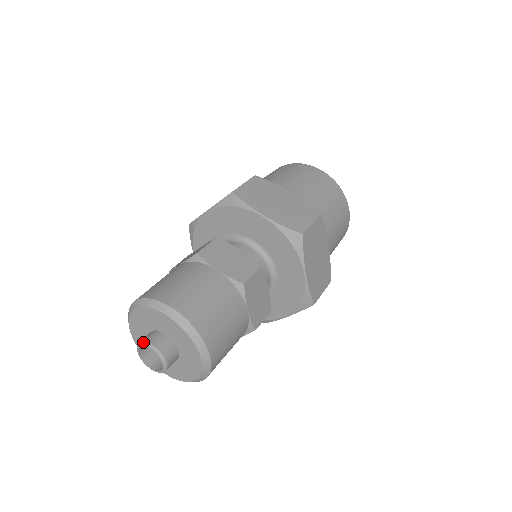
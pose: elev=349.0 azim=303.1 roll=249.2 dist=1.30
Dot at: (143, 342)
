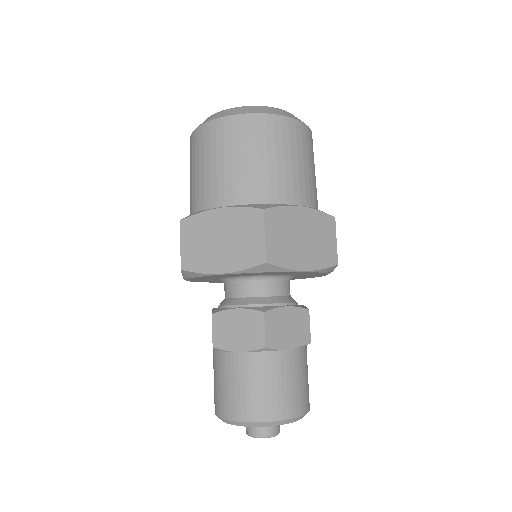
Dot at: occluded
